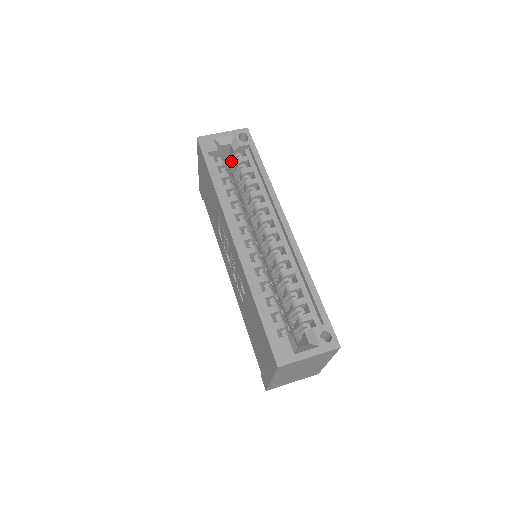
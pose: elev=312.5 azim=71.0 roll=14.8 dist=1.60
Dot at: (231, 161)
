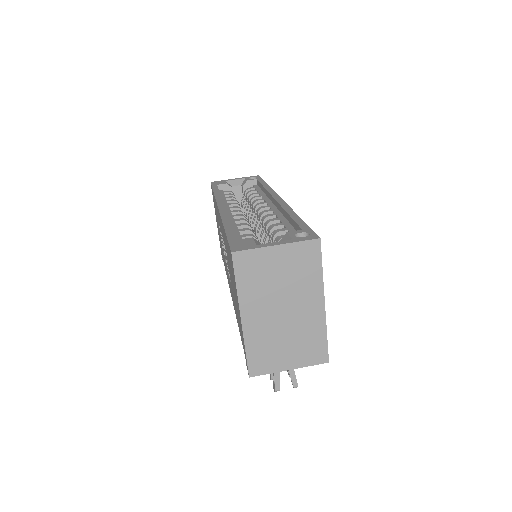
Dot at: (242, 199)
